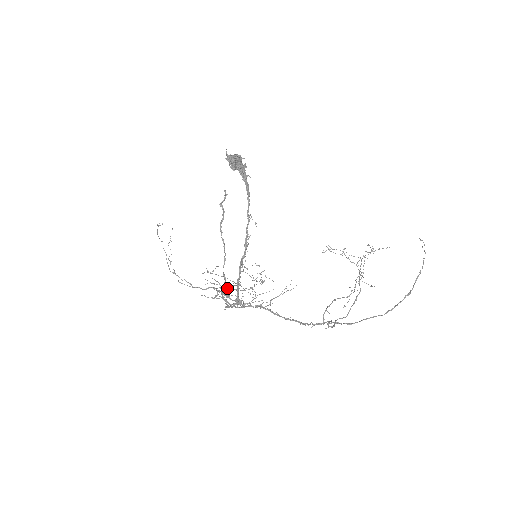
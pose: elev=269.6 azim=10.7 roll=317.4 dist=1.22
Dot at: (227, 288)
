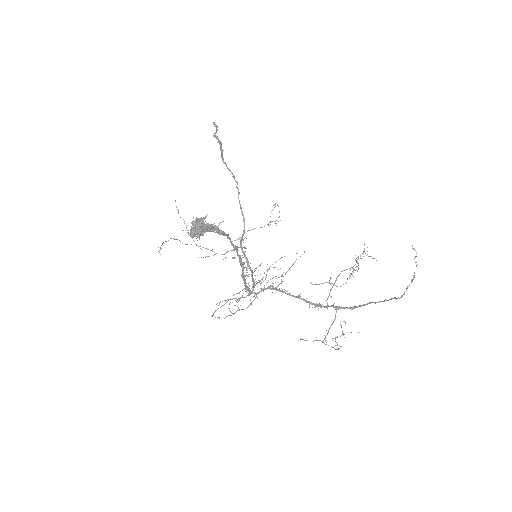
Dot at: occluded
